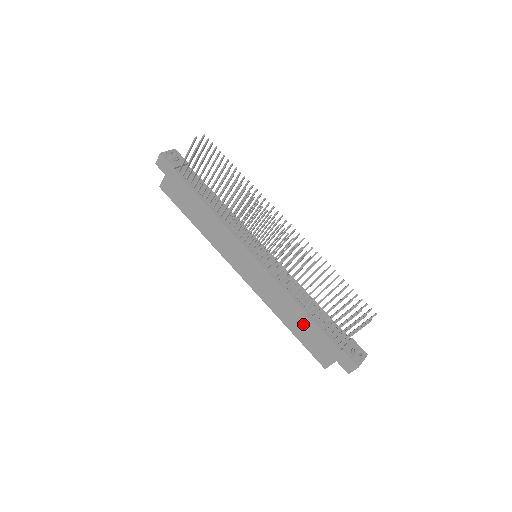
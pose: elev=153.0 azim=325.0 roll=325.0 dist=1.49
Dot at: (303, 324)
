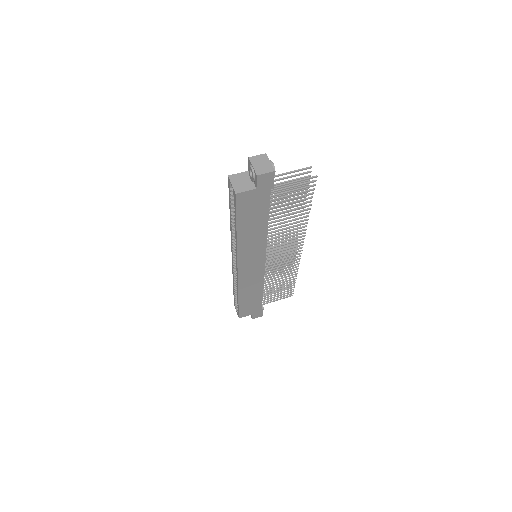
Dot at: (253, 299)
